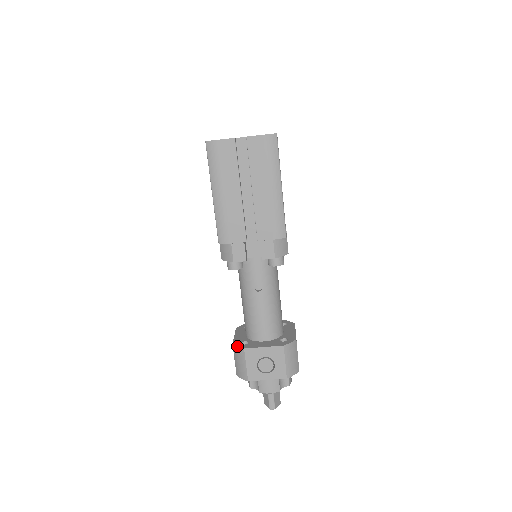
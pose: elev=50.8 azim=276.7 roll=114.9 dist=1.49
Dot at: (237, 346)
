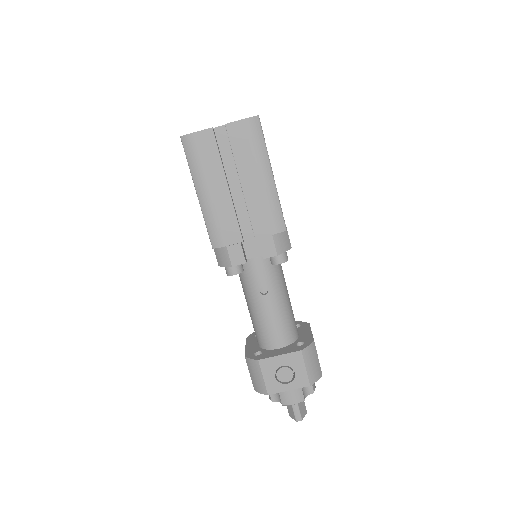
Dot at: (250, 358)
